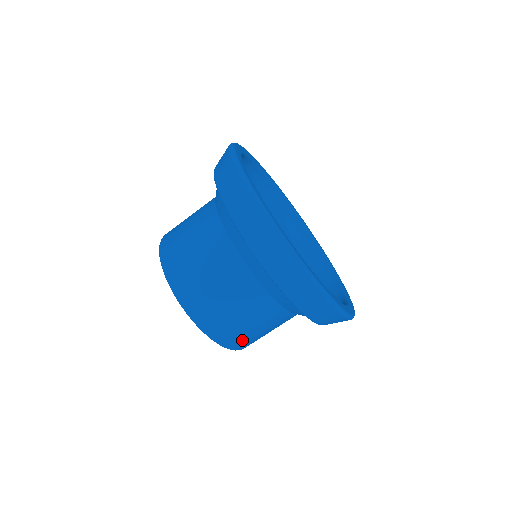
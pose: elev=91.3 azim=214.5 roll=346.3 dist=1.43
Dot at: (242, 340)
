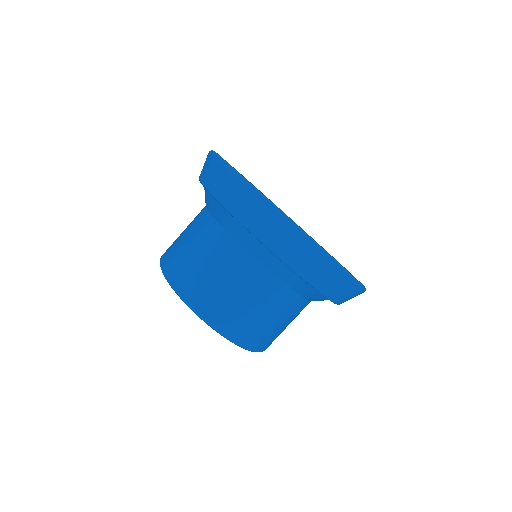
Dot at: occluded
